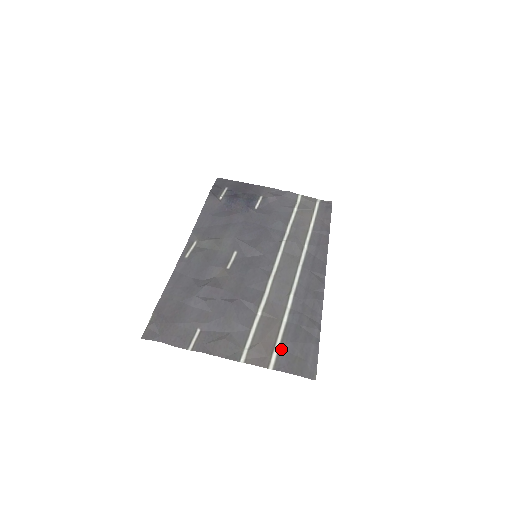
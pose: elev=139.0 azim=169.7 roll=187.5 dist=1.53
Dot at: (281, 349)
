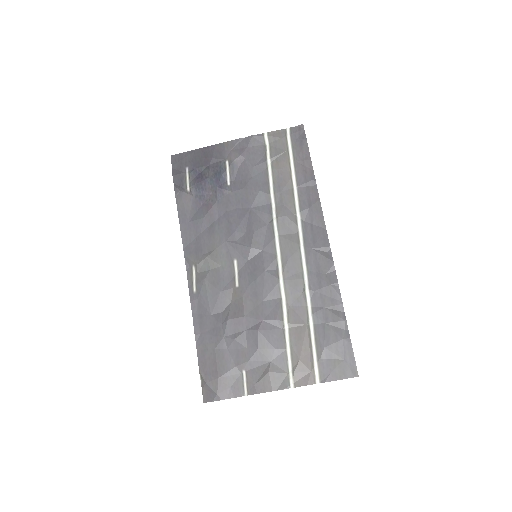
Dot at: (319, 359)
